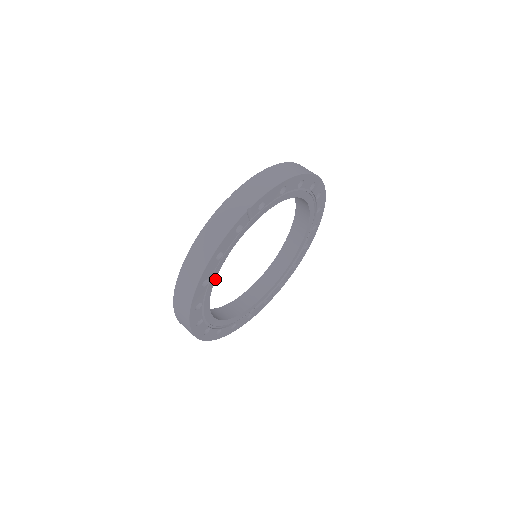
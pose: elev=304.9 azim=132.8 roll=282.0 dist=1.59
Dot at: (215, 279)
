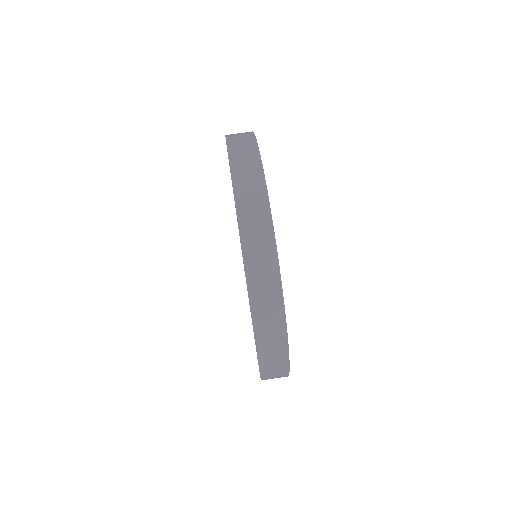
Dot at: occluded
